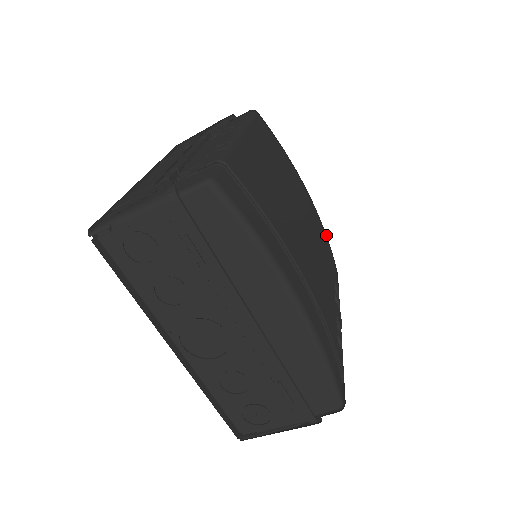
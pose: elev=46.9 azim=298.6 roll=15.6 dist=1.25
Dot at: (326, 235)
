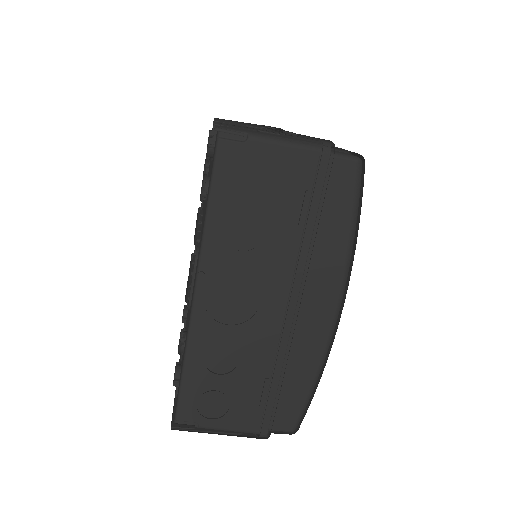
Dot at: occluded
